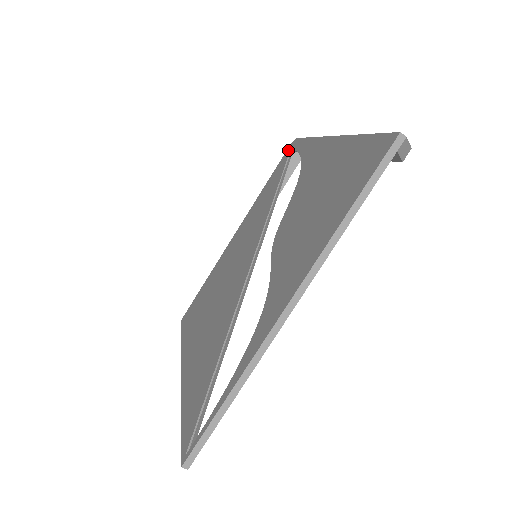
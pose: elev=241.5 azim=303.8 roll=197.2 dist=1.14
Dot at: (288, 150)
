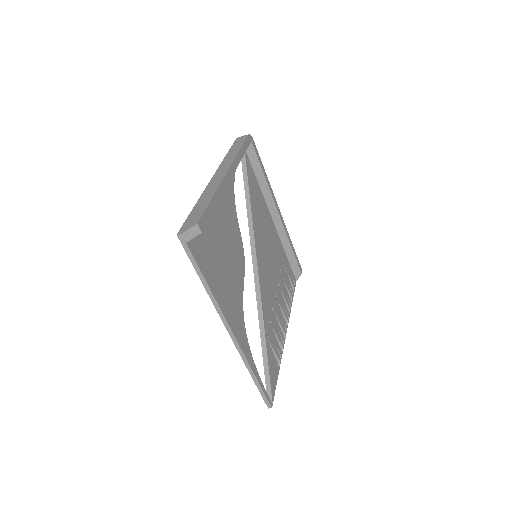
Dot at: occluded
